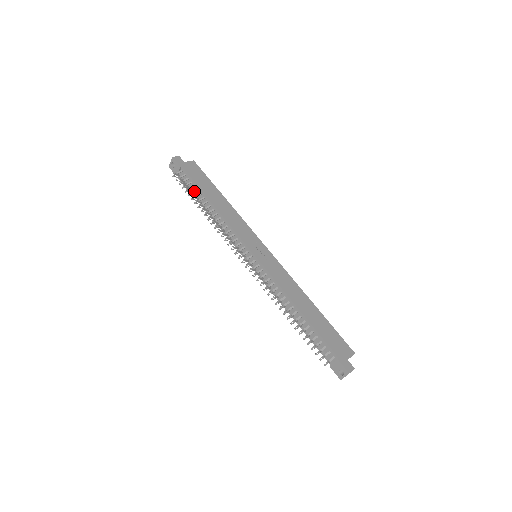
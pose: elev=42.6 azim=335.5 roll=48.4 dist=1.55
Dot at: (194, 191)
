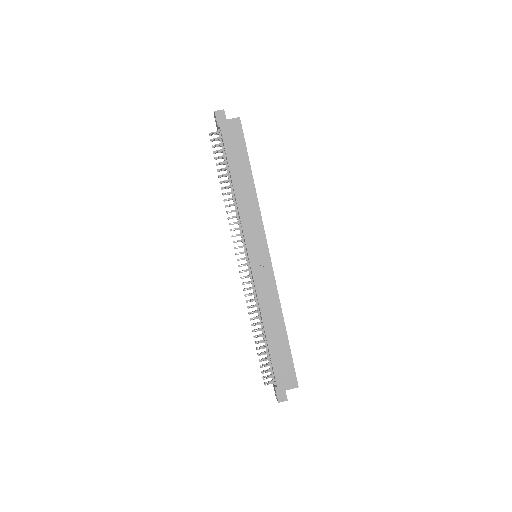
Dot at: (222, 162)
